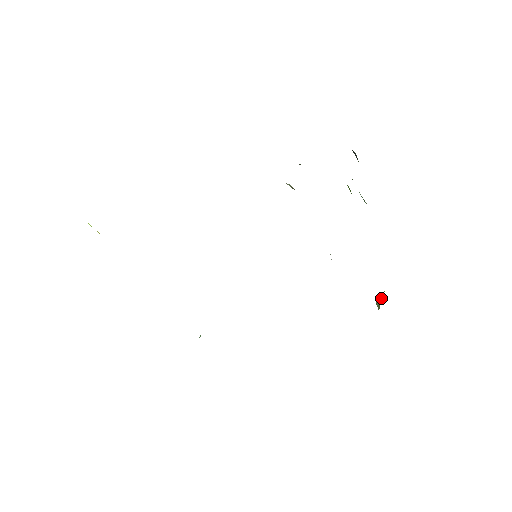
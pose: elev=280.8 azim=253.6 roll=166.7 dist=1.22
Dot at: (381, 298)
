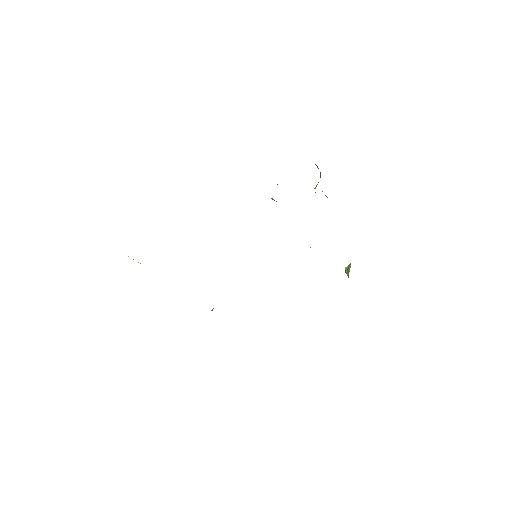
Dot at: (349, 269)
